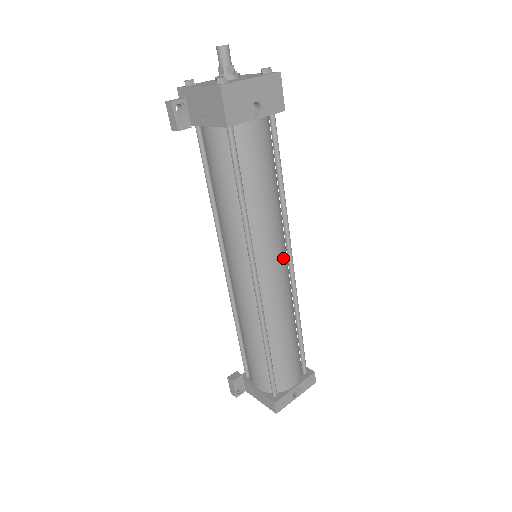
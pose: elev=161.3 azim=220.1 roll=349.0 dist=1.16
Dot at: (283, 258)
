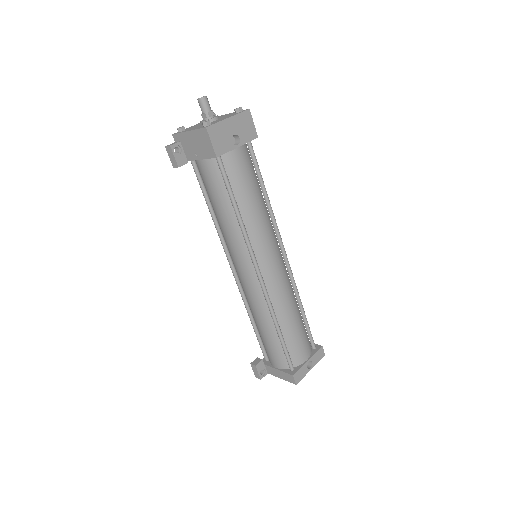
Dot at: (278, 253)
